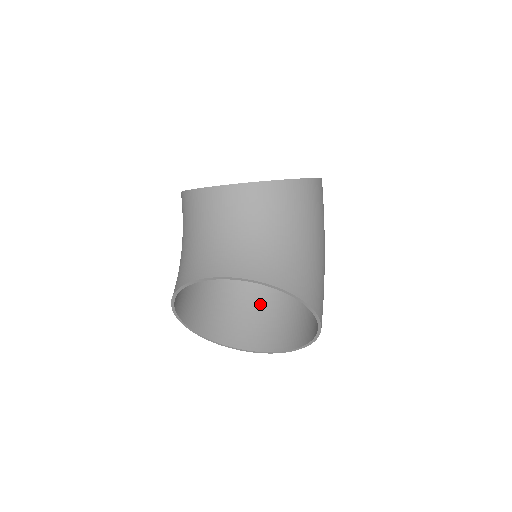
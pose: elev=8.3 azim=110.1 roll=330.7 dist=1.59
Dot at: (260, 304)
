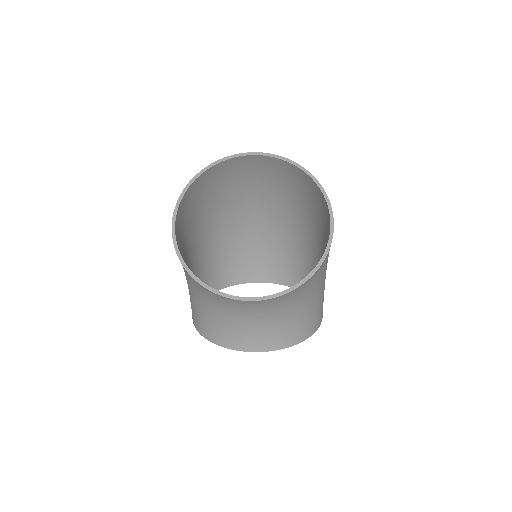
Dot at: (248, 245)
